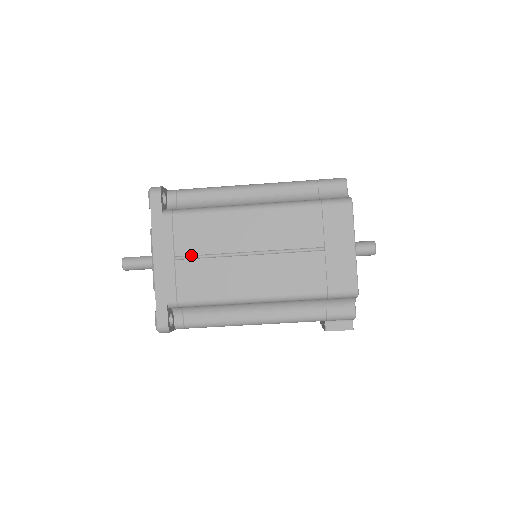
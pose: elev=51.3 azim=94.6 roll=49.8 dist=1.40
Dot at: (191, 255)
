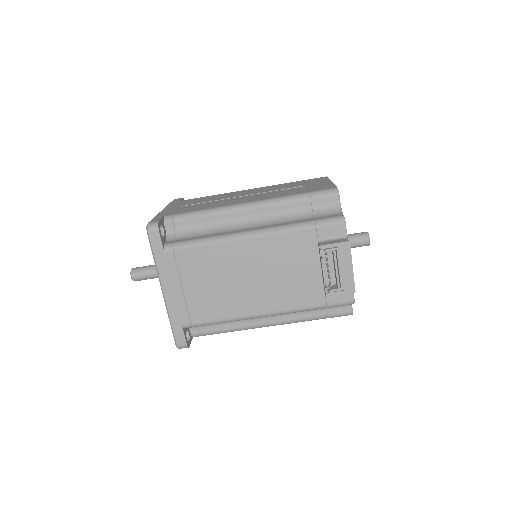
Dot at: (195, 204)
